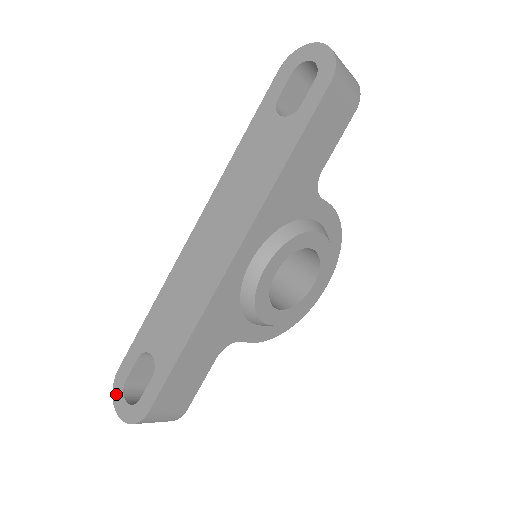
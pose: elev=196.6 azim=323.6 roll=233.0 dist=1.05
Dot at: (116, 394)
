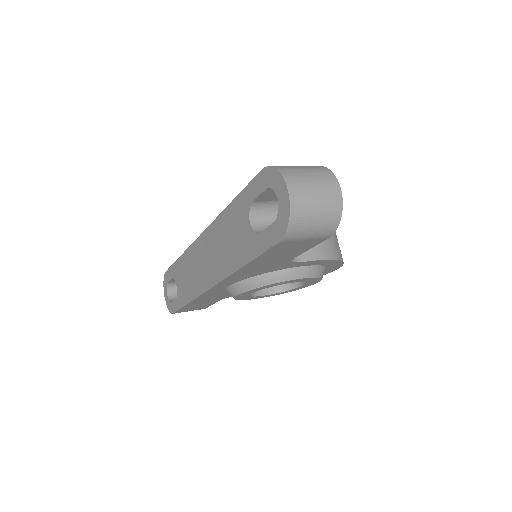
Dot at: (164, 284)
